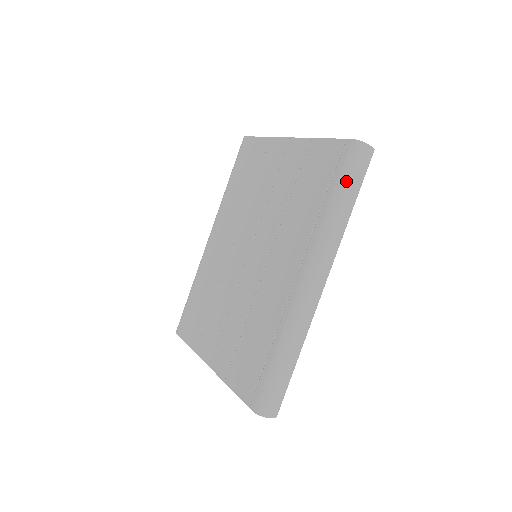
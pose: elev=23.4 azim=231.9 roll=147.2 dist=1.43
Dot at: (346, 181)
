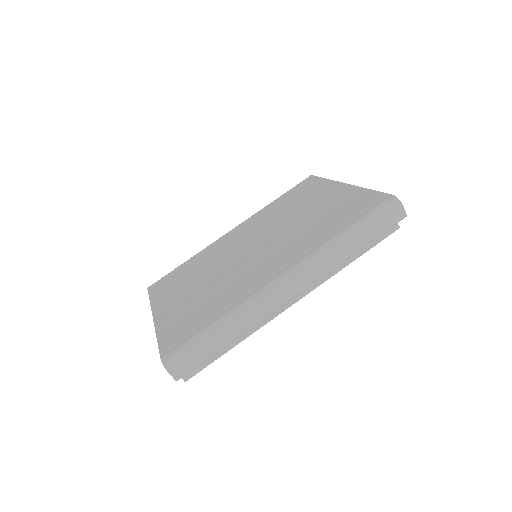
Dot at: (367, 222)
